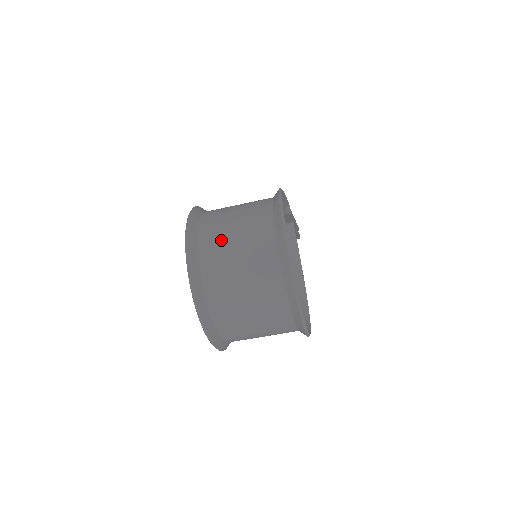
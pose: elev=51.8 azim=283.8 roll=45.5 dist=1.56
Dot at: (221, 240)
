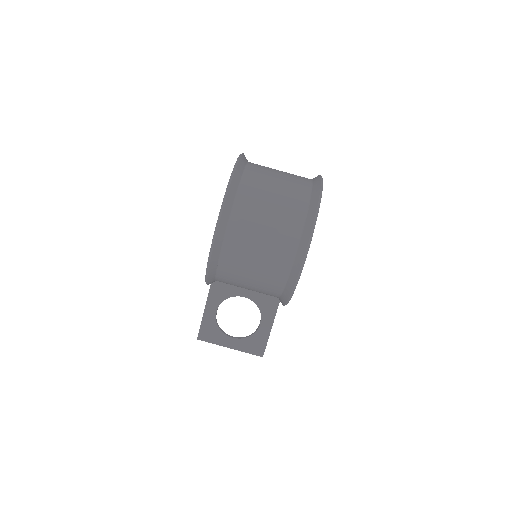
Dot at: occluded
